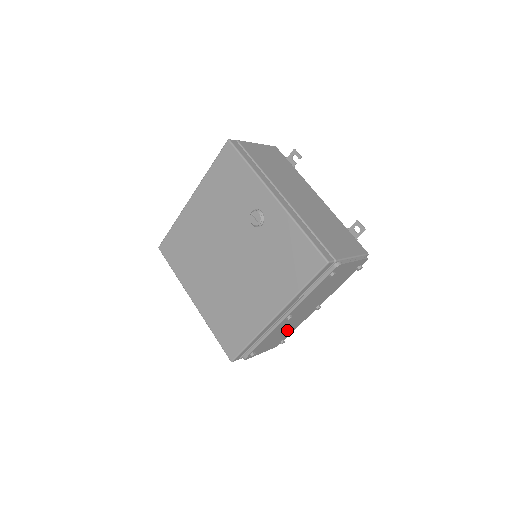
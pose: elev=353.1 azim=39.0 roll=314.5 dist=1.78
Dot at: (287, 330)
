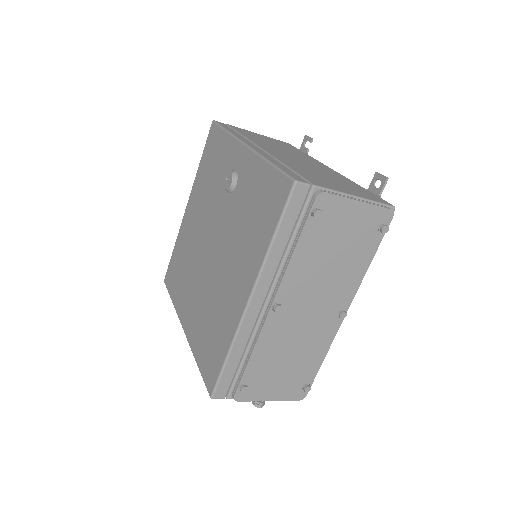
Dot at: (301, 355)
